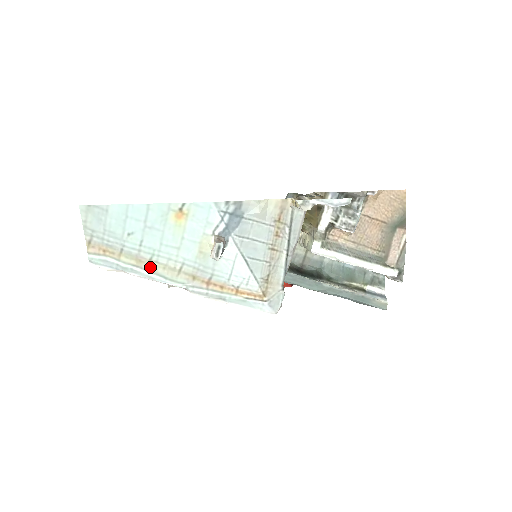
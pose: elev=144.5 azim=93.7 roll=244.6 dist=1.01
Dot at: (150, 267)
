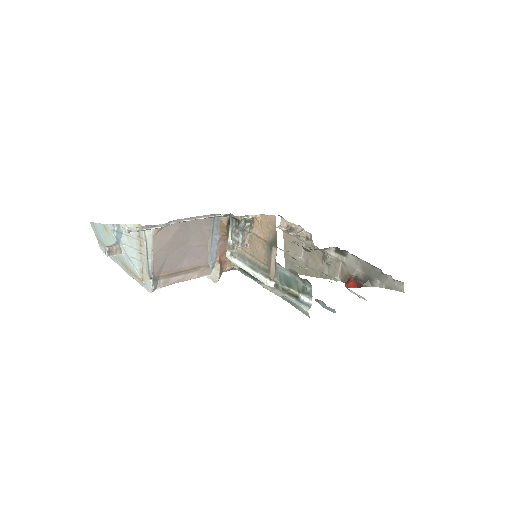
Dot at: occluded
